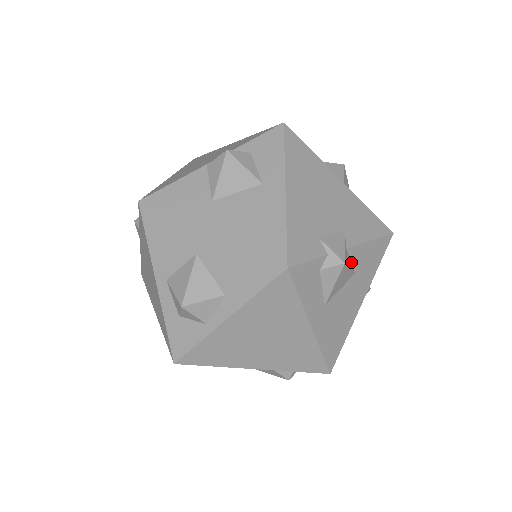
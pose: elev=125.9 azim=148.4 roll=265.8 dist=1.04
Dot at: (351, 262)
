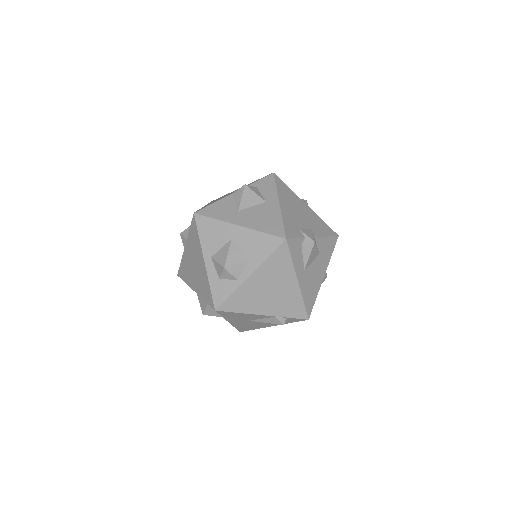
Dot at: (317, 247)
